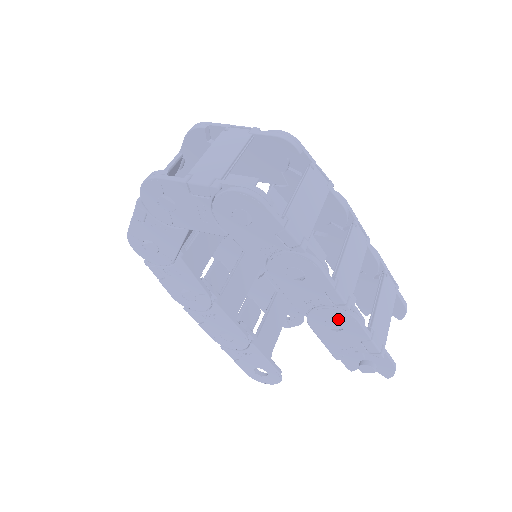
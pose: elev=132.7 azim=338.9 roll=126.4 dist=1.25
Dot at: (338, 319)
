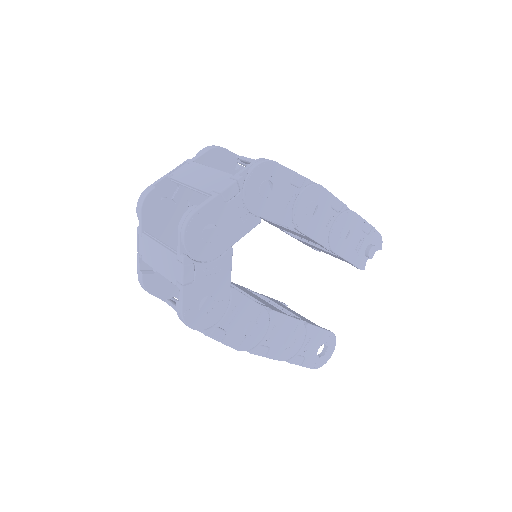
Dot at: (345, 223)
